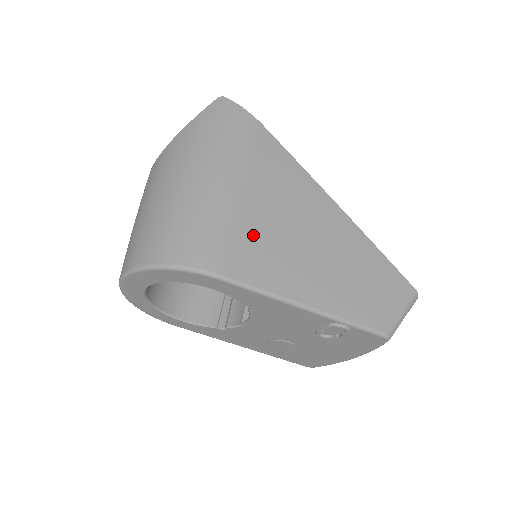
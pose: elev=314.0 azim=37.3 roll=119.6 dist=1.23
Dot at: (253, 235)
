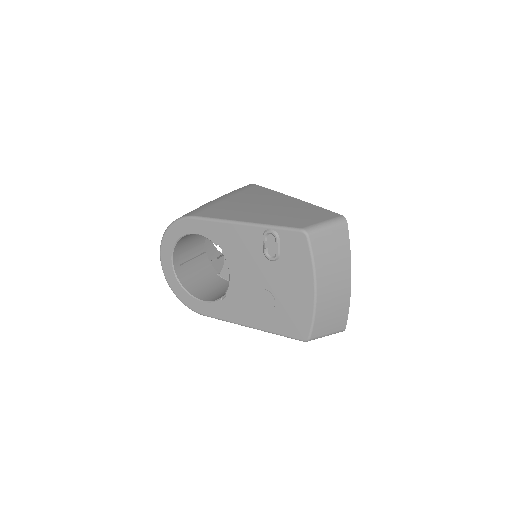
Dot at: (223, 206)
